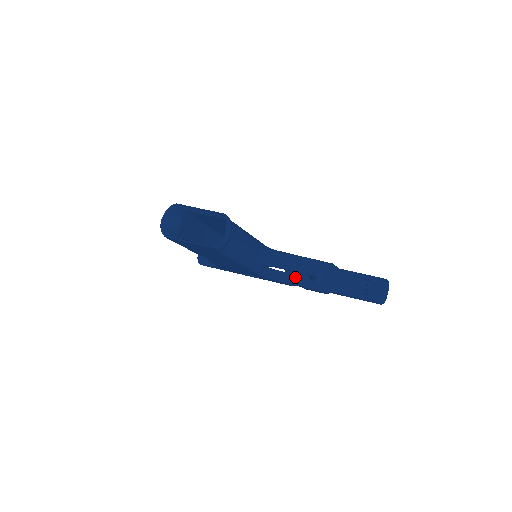
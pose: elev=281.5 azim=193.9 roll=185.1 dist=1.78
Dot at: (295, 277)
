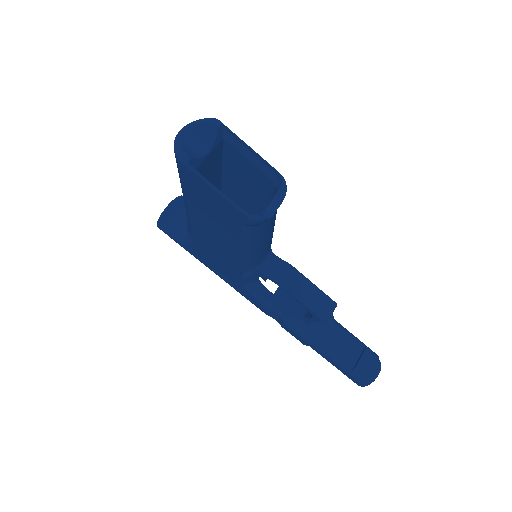
Dot at: (283, 307)
